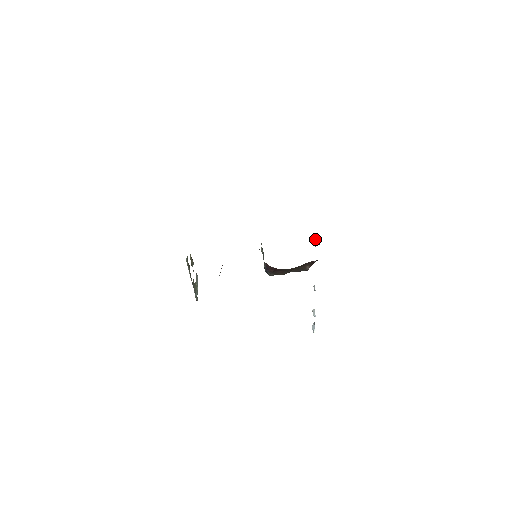
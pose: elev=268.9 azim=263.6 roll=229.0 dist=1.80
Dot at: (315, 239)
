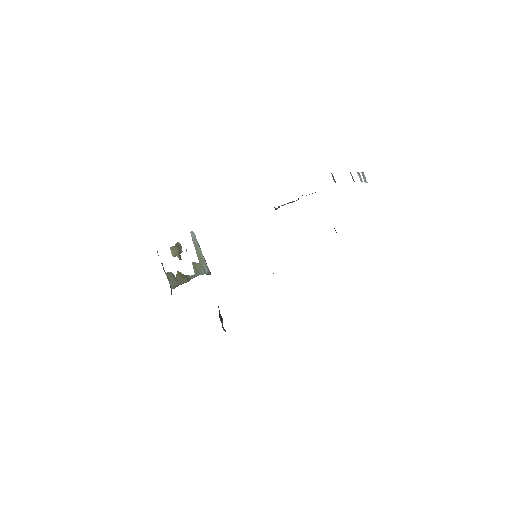
Dot at: occluded
